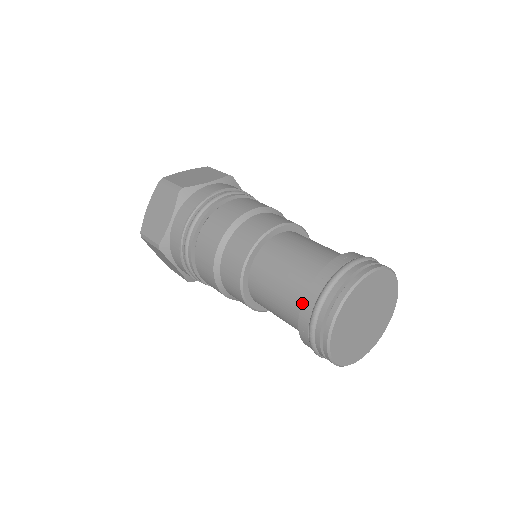
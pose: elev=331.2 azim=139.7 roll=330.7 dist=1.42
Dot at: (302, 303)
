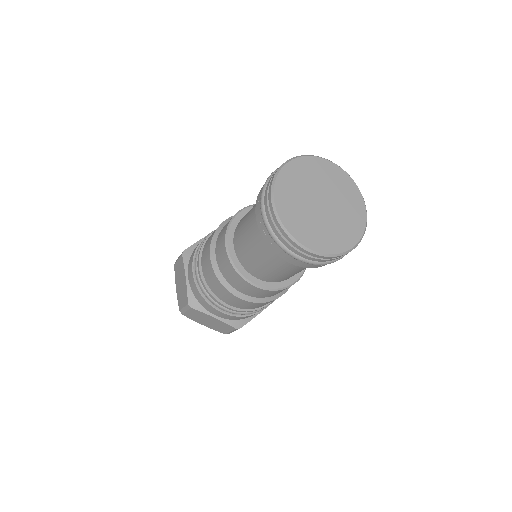
Dot at: occluded
